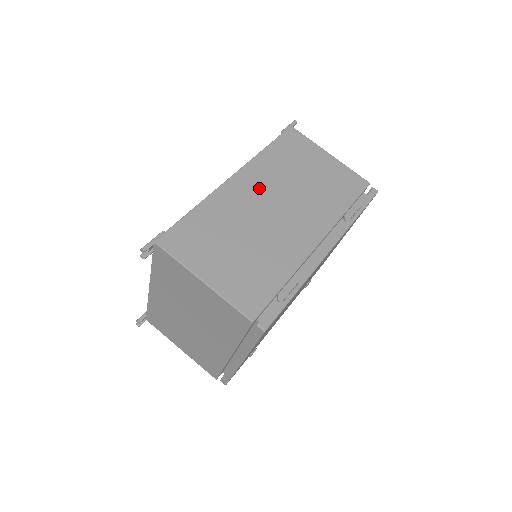
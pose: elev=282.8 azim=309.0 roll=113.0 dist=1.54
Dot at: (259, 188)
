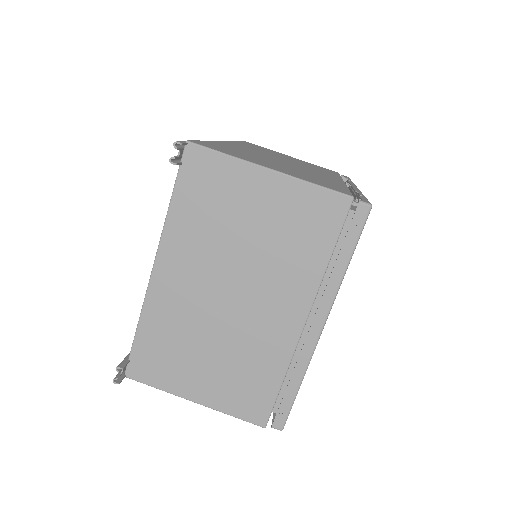
Dot at: occluded
